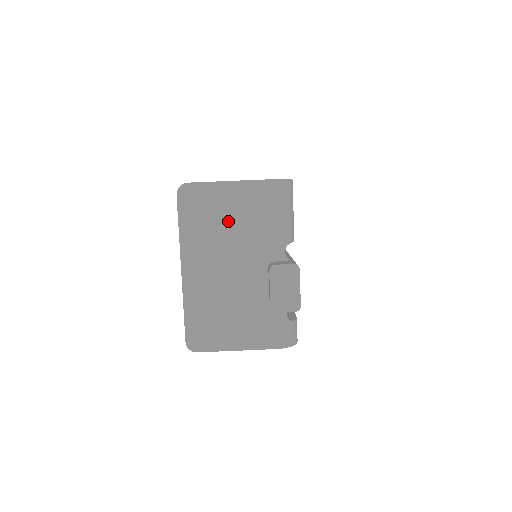
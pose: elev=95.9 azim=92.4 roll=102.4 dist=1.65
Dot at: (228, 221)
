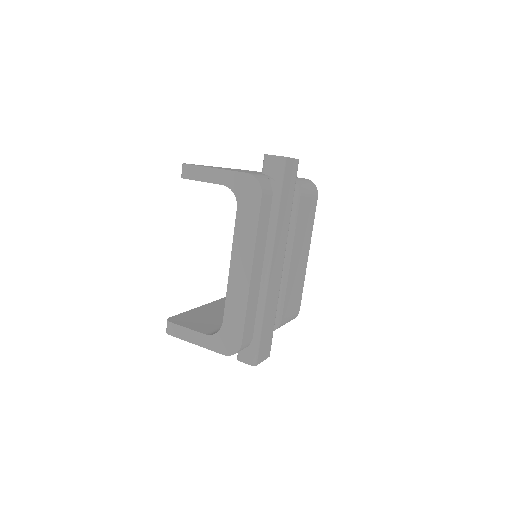
Dot at: occluded
